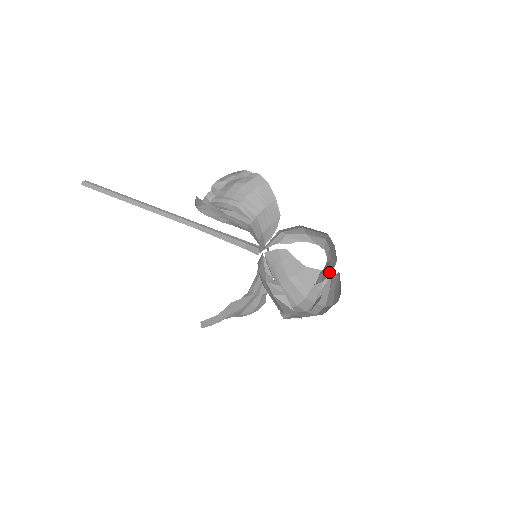
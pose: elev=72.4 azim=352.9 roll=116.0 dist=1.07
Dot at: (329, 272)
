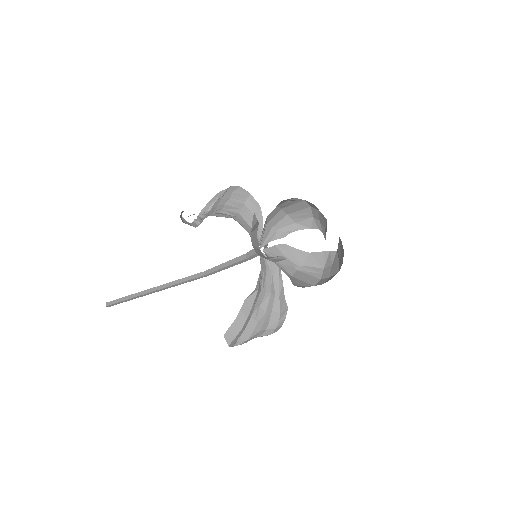
Dot at: occluded
